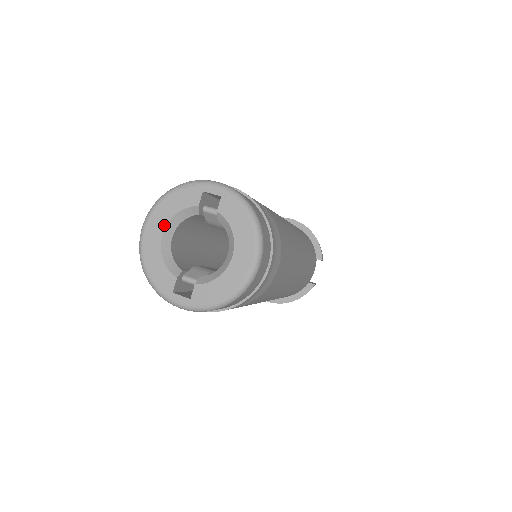
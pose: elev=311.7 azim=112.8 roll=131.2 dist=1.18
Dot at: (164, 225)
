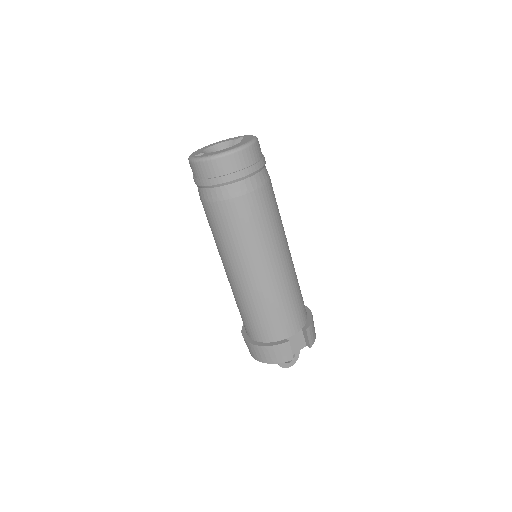
Dot at: (216, 144)
